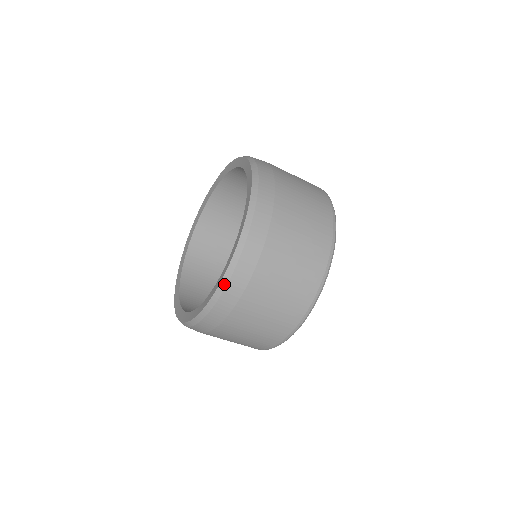
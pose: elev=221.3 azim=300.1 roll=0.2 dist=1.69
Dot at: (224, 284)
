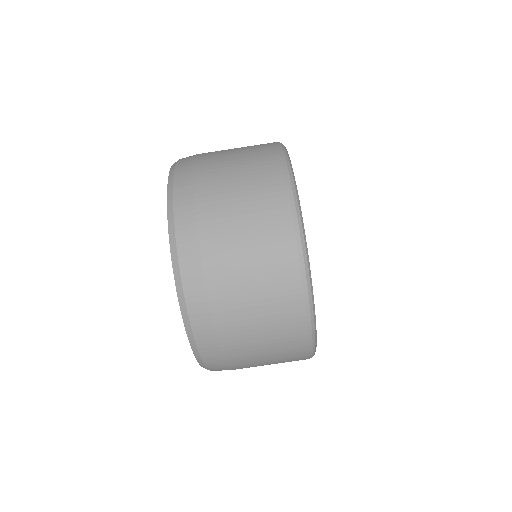
Dot at: (173, 168)
